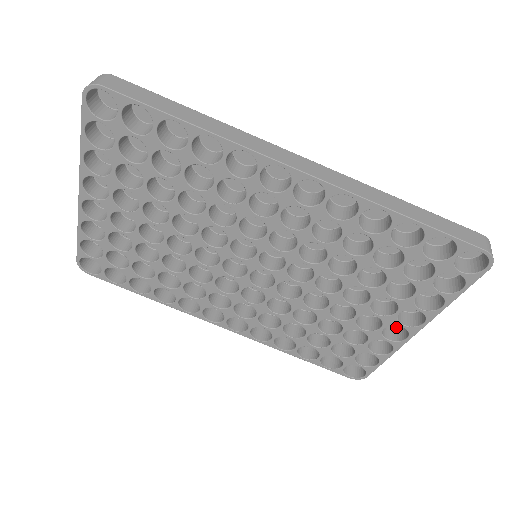
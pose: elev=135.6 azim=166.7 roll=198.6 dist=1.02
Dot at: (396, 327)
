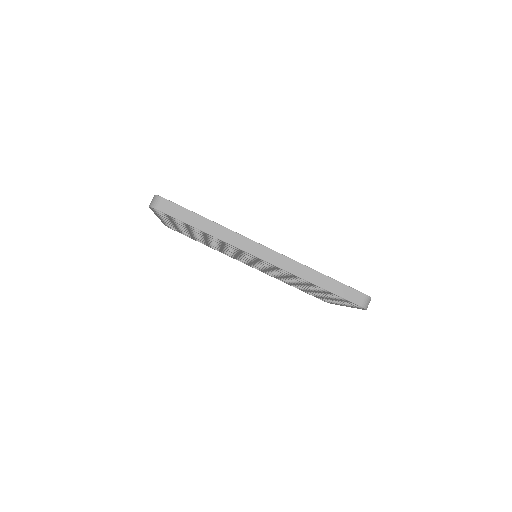
Dot at: occluded
